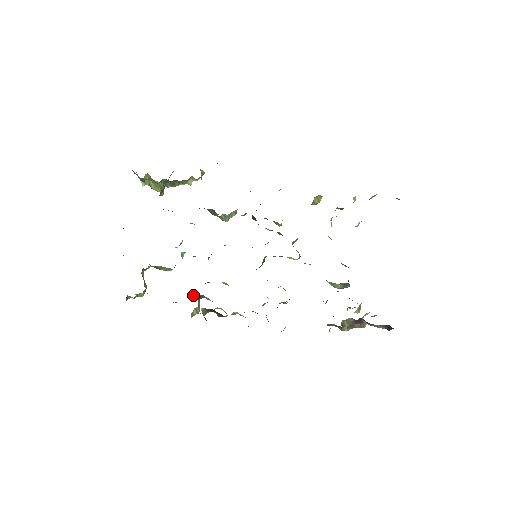
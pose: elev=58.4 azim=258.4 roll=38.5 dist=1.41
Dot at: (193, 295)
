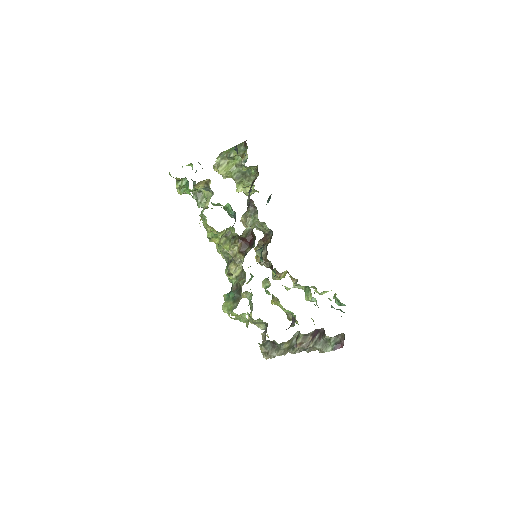
Dot at: (212, 230)
